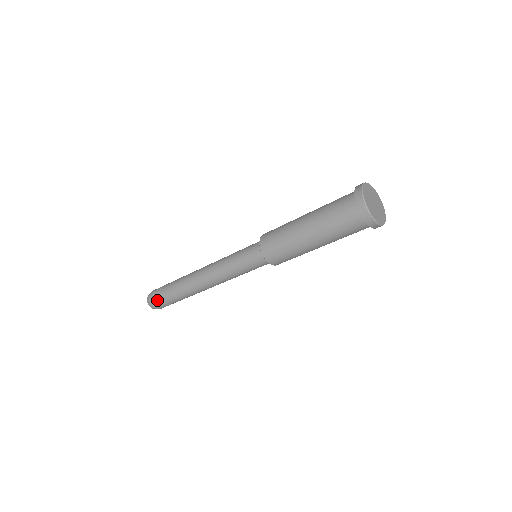
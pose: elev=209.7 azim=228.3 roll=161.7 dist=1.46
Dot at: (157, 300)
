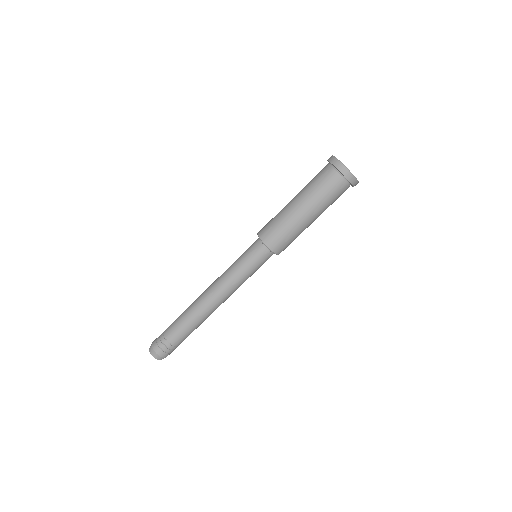
Dot at: (165, 347)
